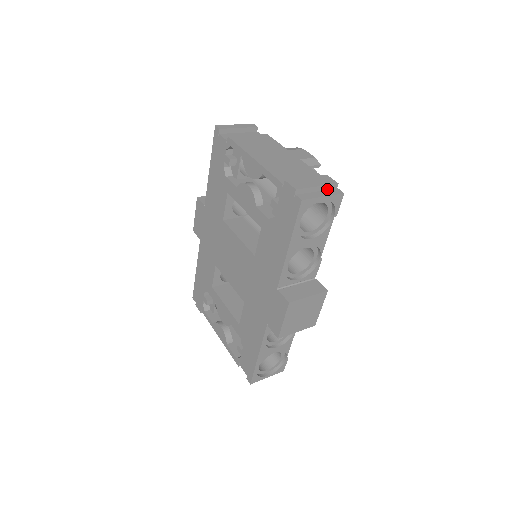
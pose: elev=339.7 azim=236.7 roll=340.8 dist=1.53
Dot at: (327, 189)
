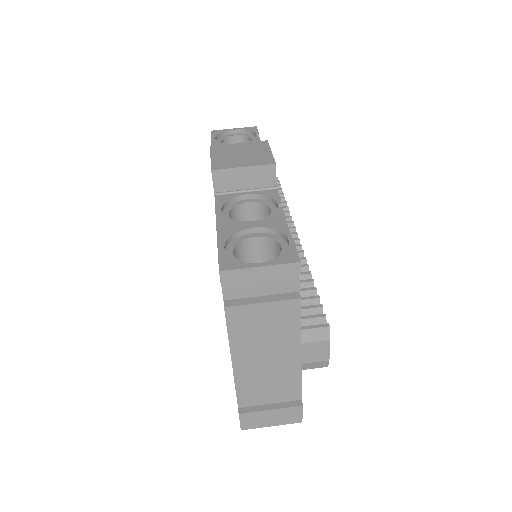
Dot at: occluded
